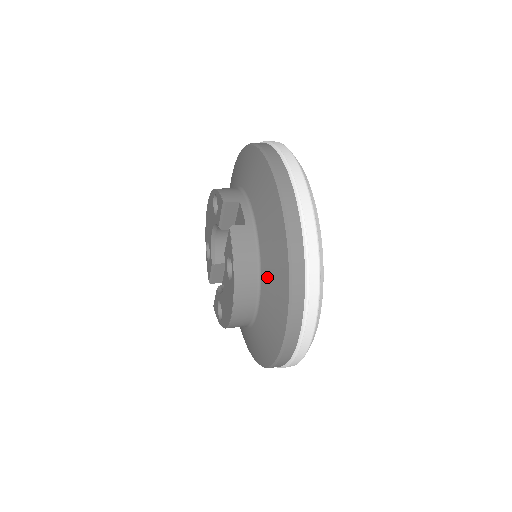
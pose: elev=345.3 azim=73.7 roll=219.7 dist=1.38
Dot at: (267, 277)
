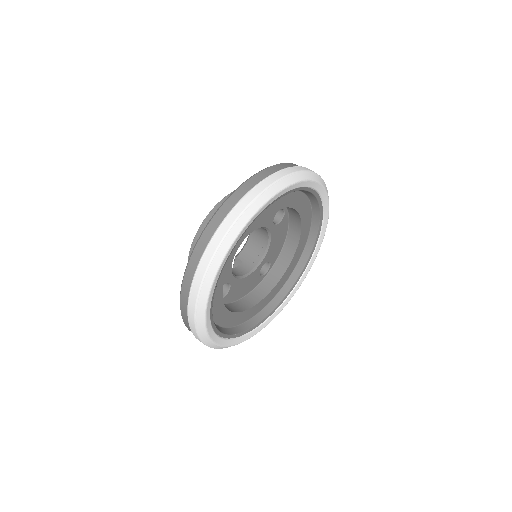
Dot at: occluded
